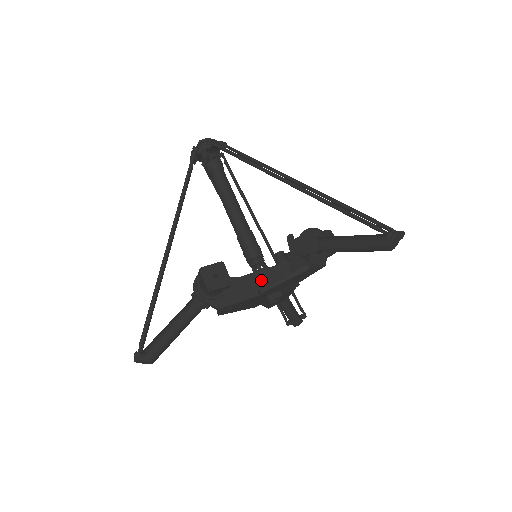
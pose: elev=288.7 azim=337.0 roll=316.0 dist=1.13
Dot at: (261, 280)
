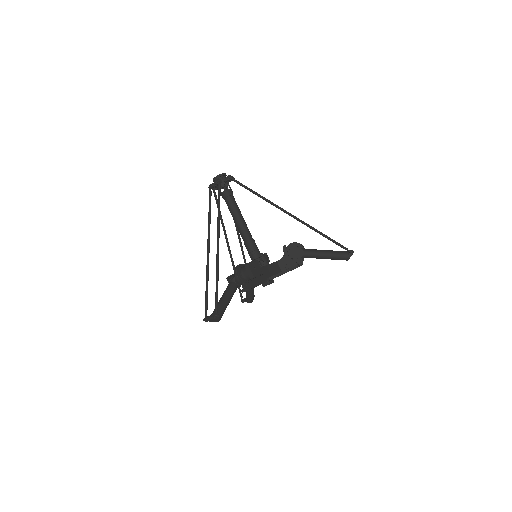
Dot at: (267, 272)
